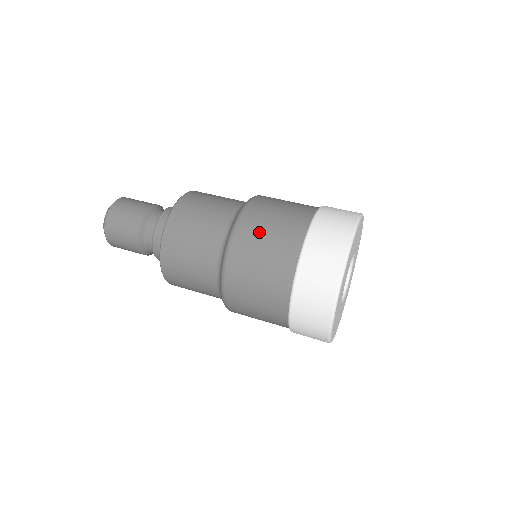
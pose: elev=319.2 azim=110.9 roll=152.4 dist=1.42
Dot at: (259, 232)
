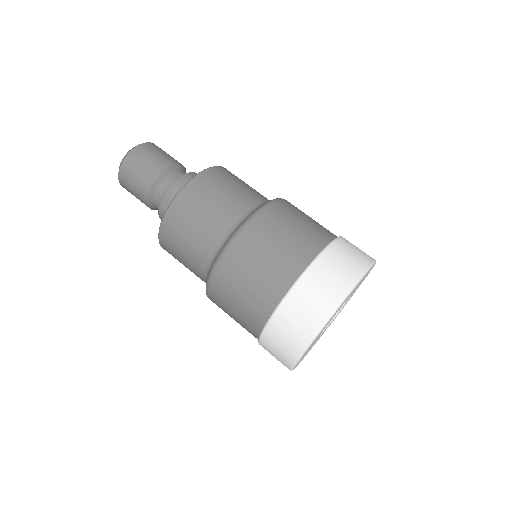
Dot at: (247, 264)
